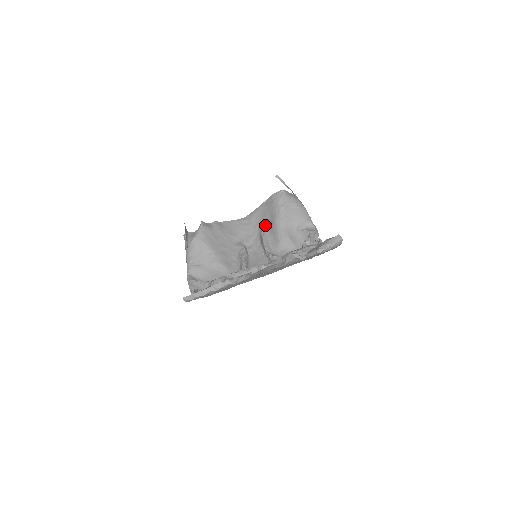
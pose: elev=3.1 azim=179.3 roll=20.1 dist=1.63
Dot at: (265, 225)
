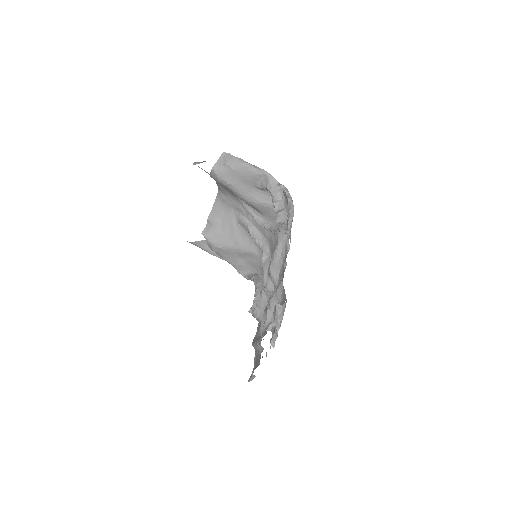
Dot at: (236, 196)
